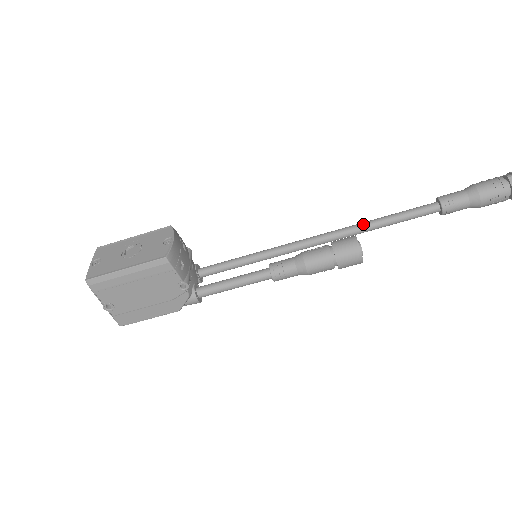
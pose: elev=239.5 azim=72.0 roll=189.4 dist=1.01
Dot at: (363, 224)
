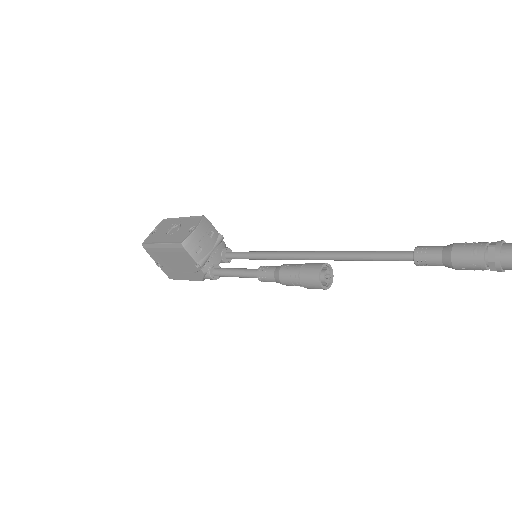
Dot at: (344, 253)
